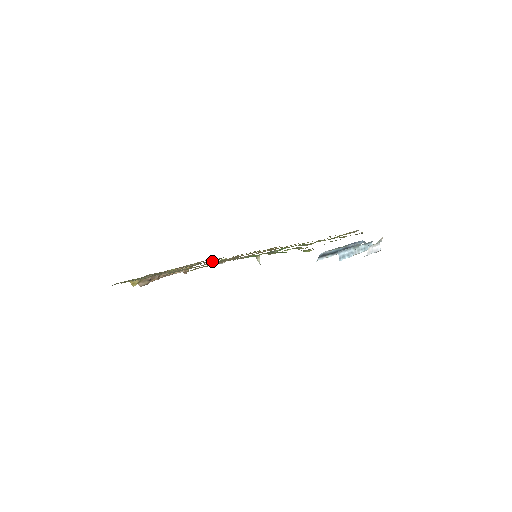
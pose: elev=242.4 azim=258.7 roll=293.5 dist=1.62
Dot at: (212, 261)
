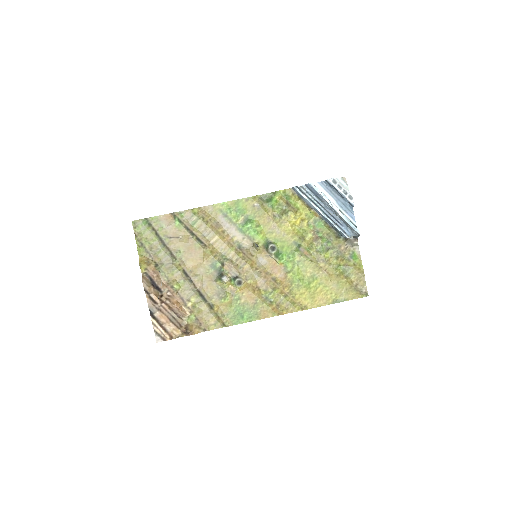
Dot at: (216, 279)
